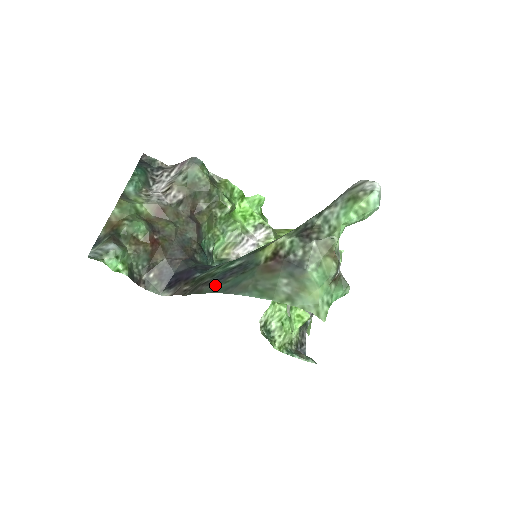
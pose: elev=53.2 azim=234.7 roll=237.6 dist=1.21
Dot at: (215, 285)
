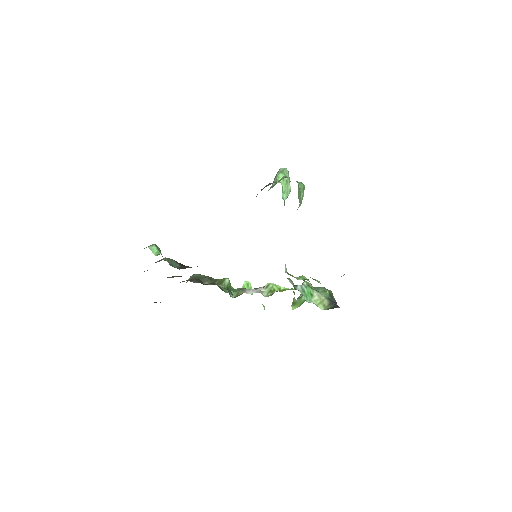
Dot at: occluded
